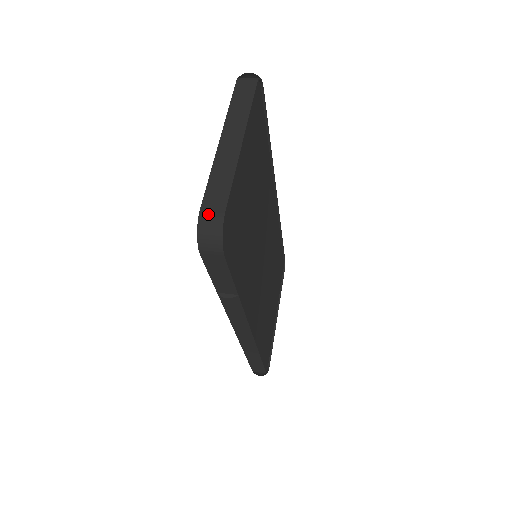
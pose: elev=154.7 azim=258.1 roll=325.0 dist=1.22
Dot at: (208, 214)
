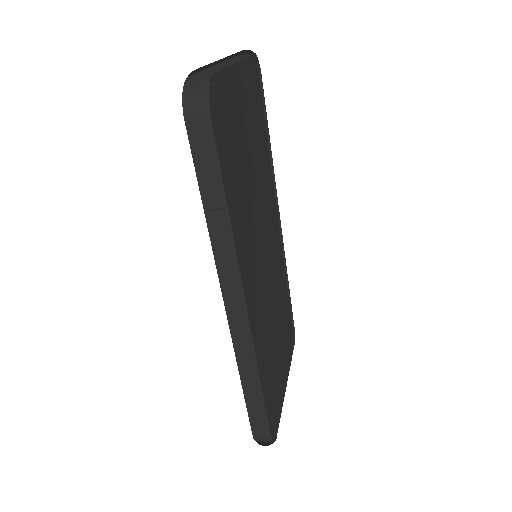
Dot at: (196, 77)
